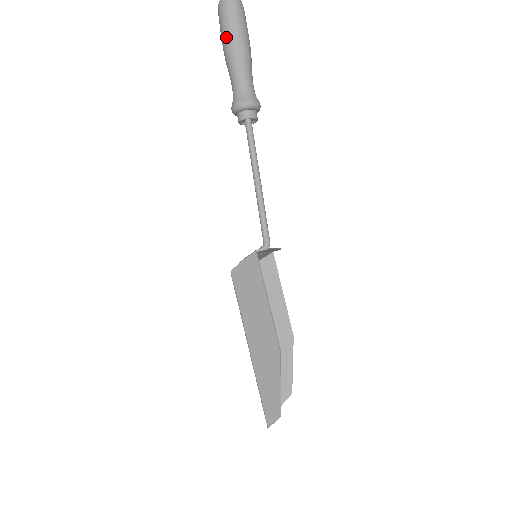
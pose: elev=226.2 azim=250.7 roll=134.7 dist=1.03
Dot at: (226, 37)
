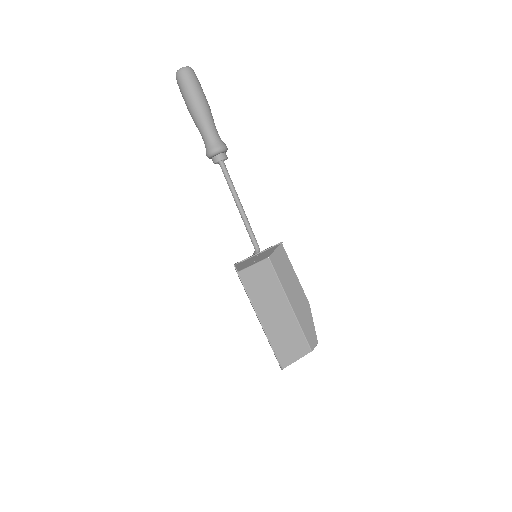
Dot at: occluded
